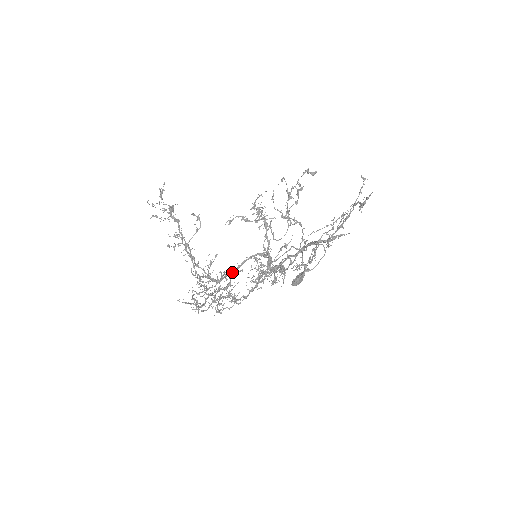
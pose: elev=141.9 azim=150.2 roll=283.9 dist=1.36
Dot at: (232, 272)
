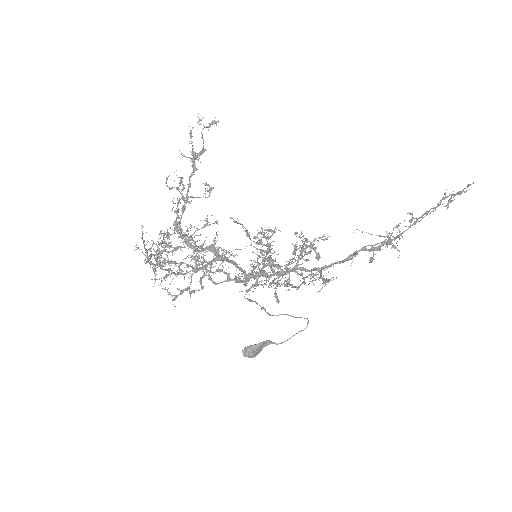
Dot at: occluded
